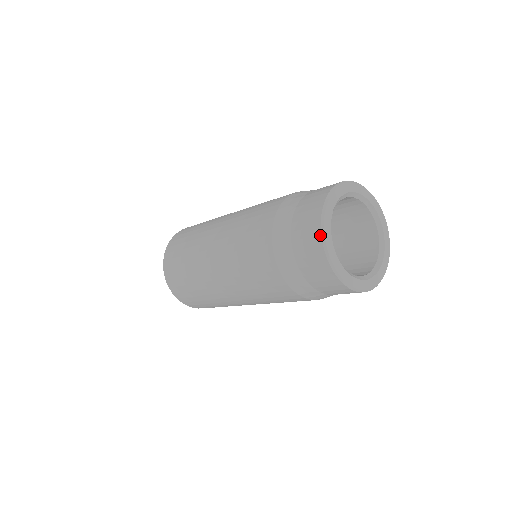
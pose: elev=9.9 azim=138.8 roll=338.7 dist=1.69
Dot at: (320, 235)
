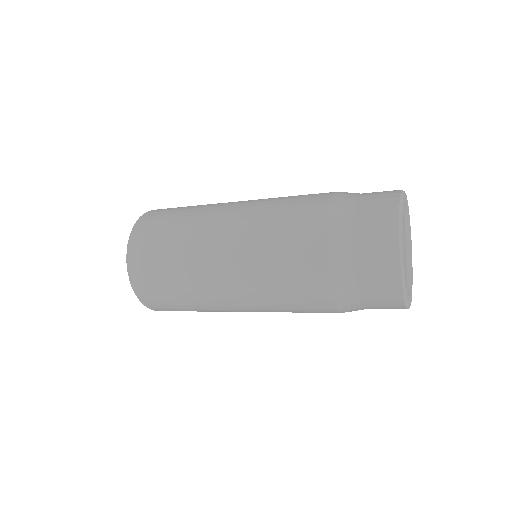
Dot at: (397, 229)
